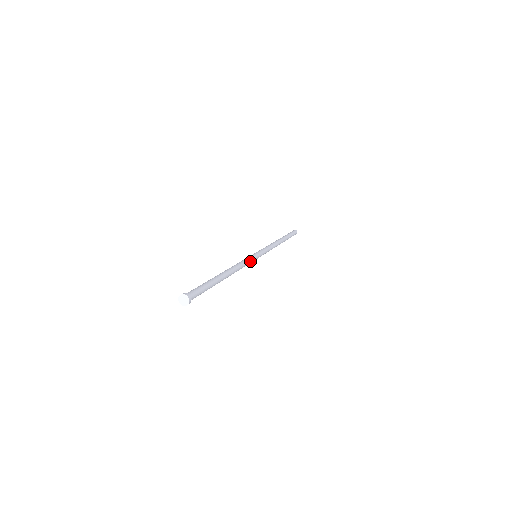
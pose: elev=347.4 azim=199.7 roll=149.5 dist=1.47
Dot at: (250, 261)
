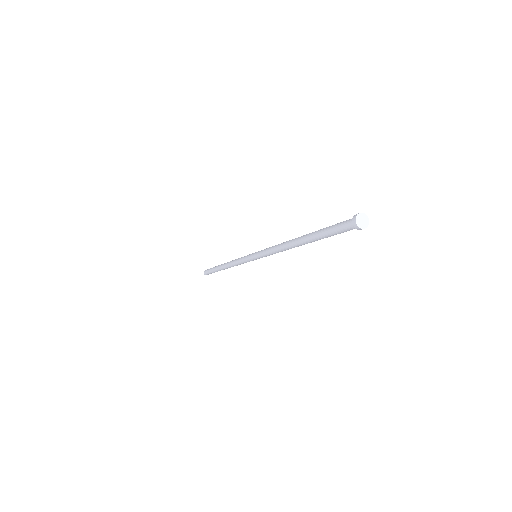
Dot at: occluded
